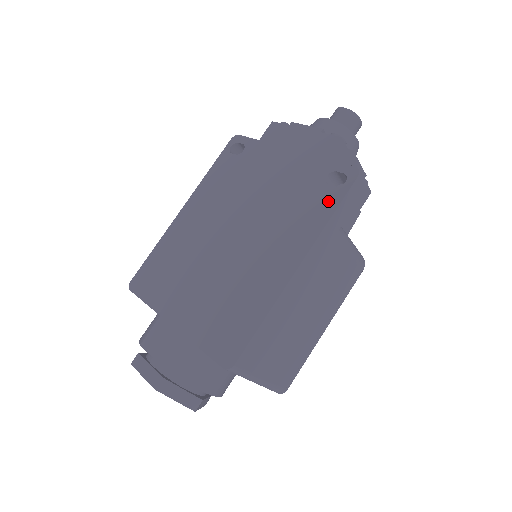
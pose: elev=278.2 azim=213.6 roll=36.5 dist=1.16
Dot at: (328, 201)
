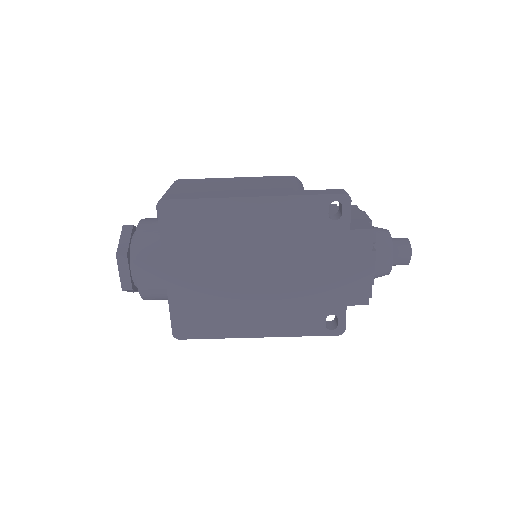
Dot at: (313, 328)
